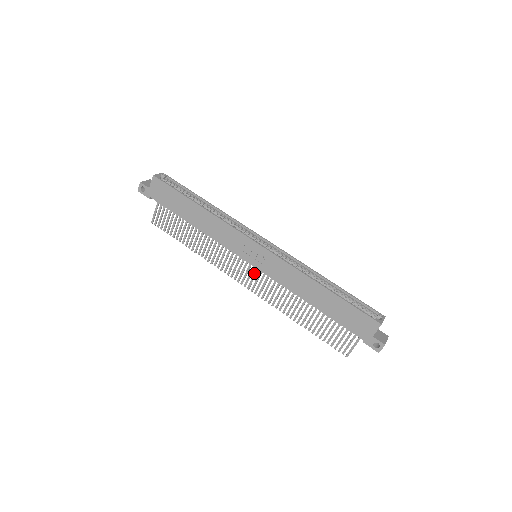
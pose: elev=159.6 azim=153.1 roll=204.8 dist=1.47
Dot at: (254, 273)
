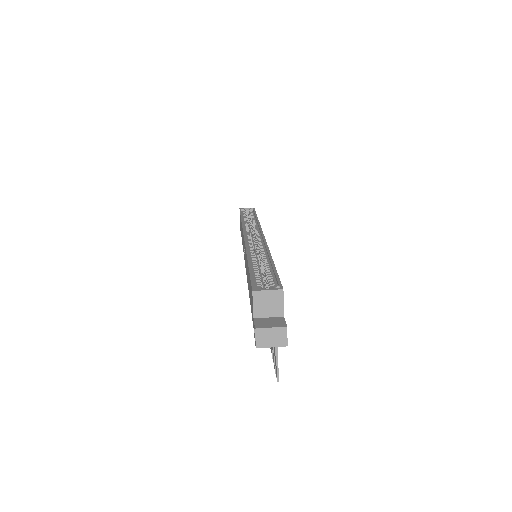
Dot at: occluded
